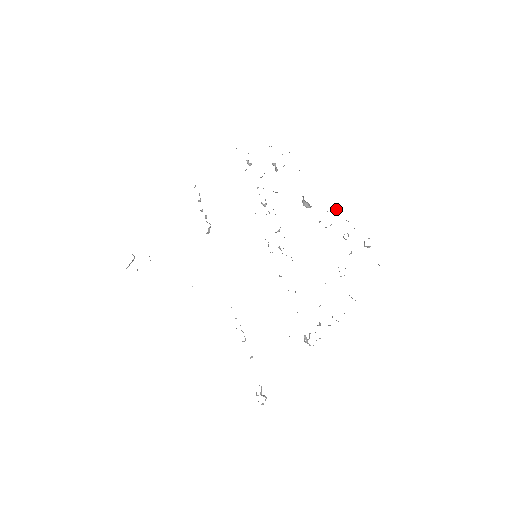
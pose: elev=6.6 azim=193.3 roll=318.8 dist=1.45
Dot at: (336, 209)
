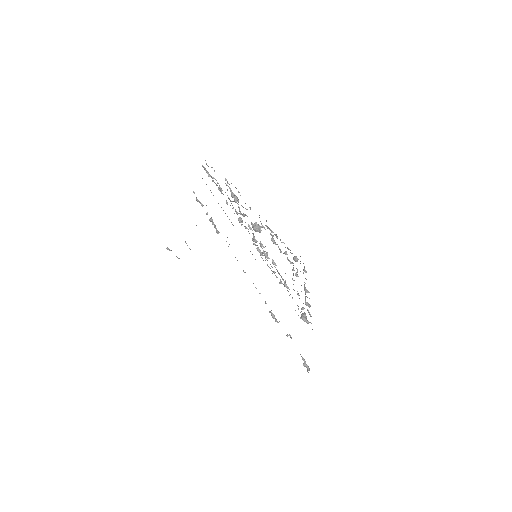
Dot at: (275, 235)
